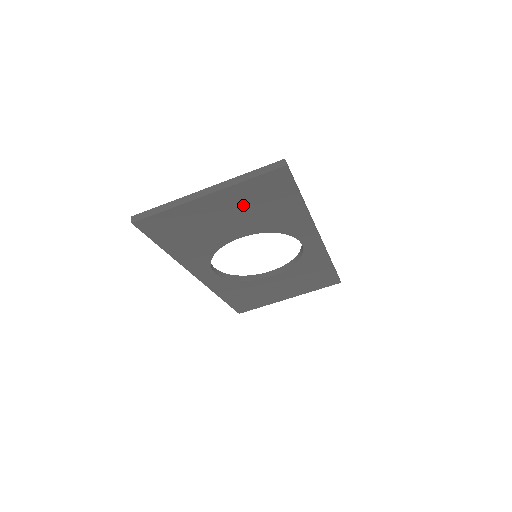
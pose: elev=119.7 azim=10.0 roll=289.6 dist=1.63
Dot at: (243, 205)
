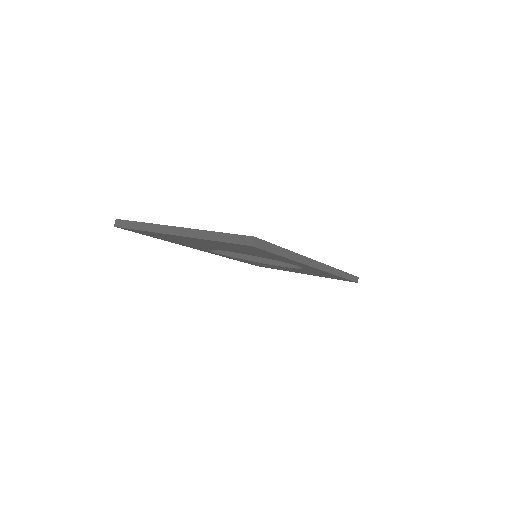
Dot at: (220, 245)
